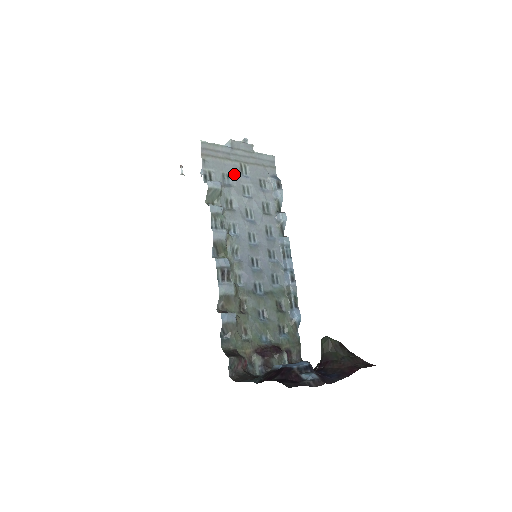
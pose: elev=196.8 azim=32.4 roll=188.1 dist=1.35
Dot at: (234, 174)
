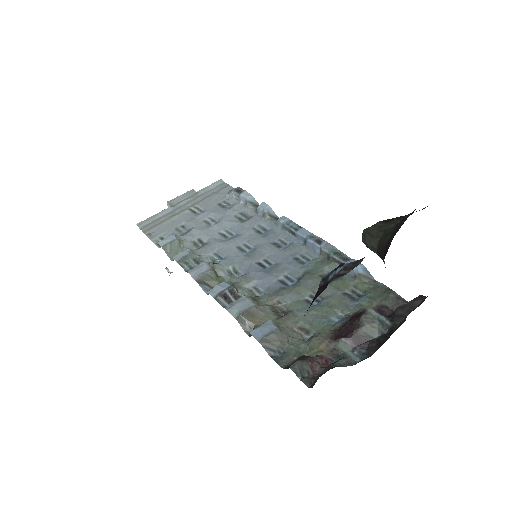
Dot at: (188, 220)
